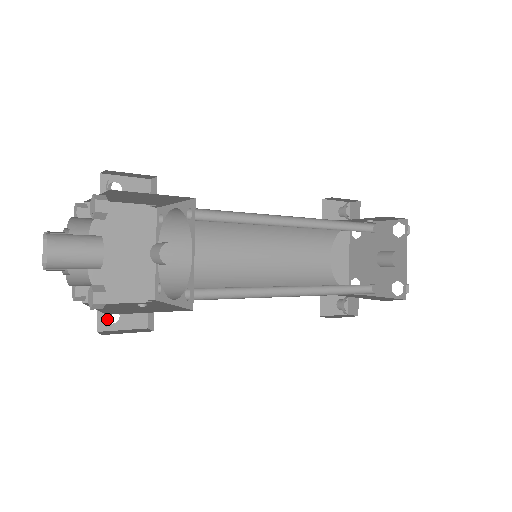
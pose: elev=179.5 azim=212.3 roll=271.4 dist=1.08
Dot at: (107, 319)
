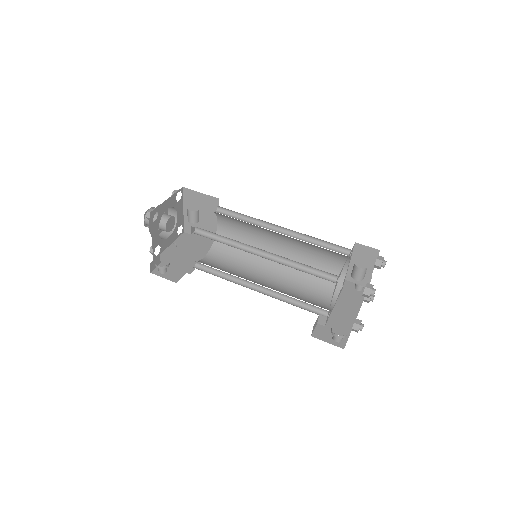
Dot at: occluded
